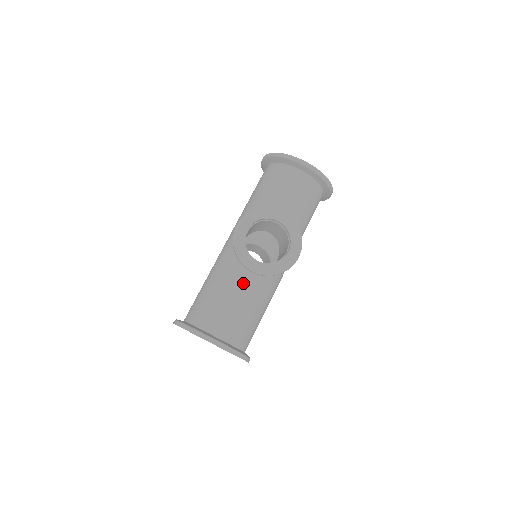
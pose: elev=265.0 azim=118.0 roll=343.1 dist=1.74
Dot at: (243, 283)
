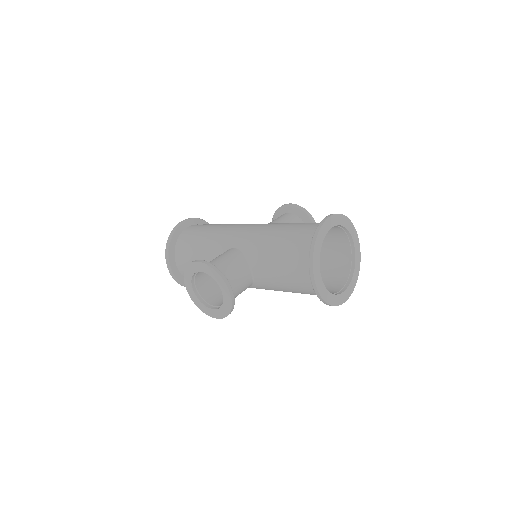
Dot at: occluded
